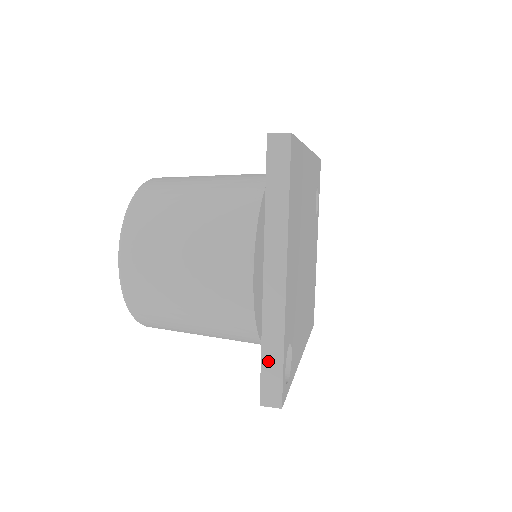
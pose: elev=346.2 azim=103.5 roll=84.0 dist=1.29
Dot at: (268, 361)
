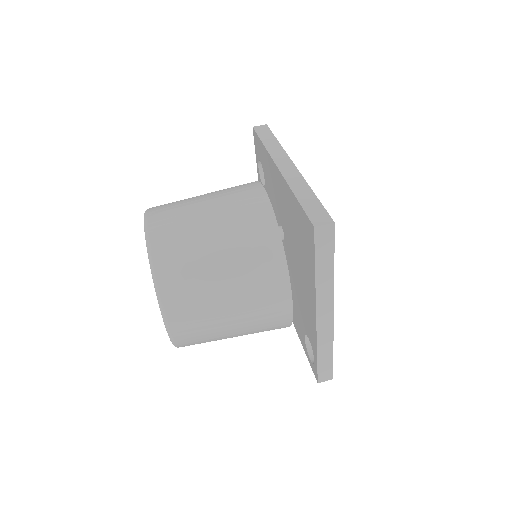
Dot at: (322, 360)
